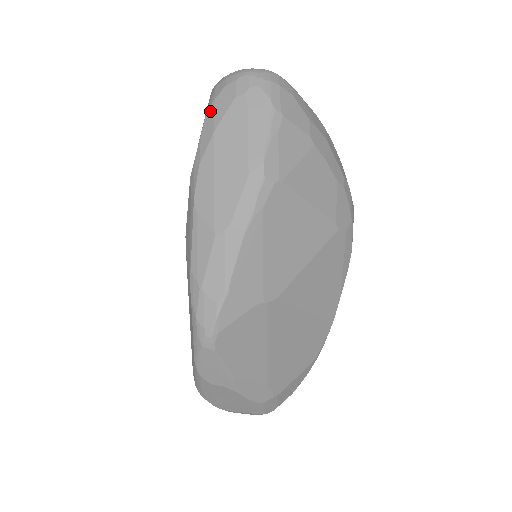
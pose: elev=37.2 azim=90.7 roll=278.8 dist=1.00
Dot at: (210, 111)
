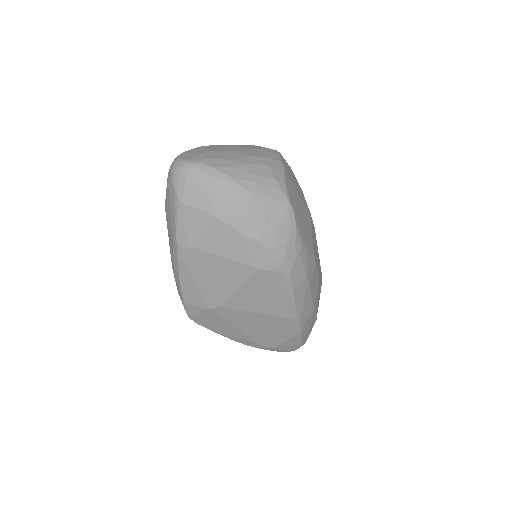
Dot at: occluded
